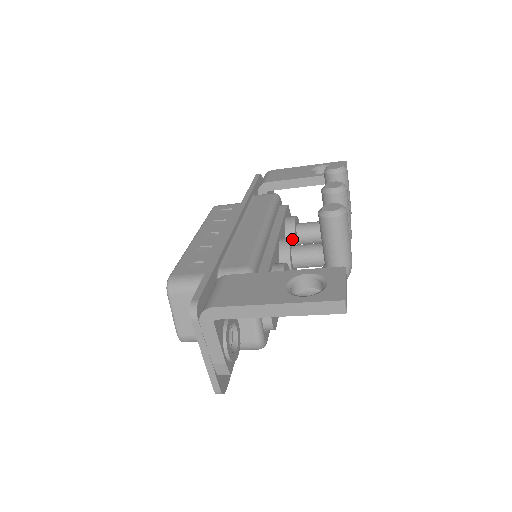
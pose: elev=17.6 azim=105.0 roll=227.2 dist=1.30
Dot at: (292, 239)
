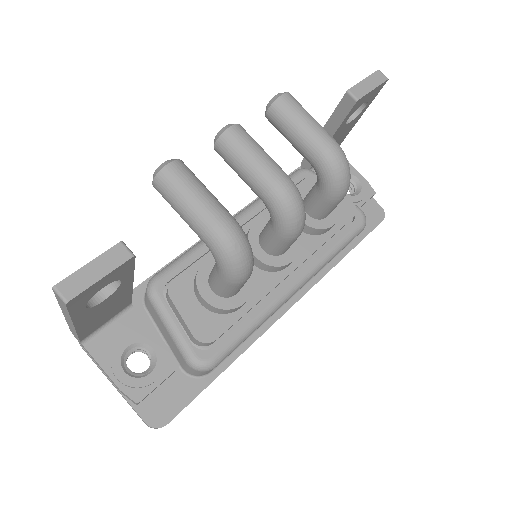
Dot at: occluded
